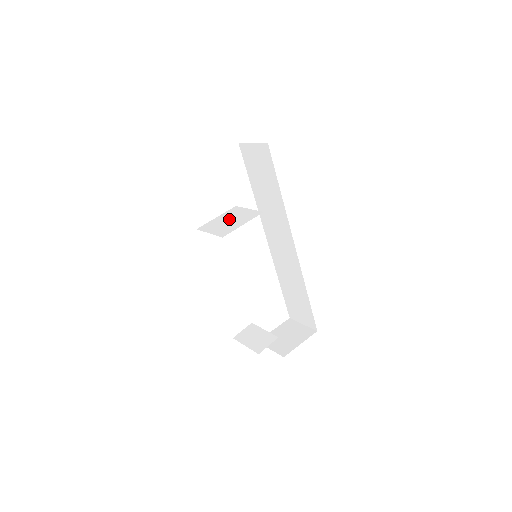
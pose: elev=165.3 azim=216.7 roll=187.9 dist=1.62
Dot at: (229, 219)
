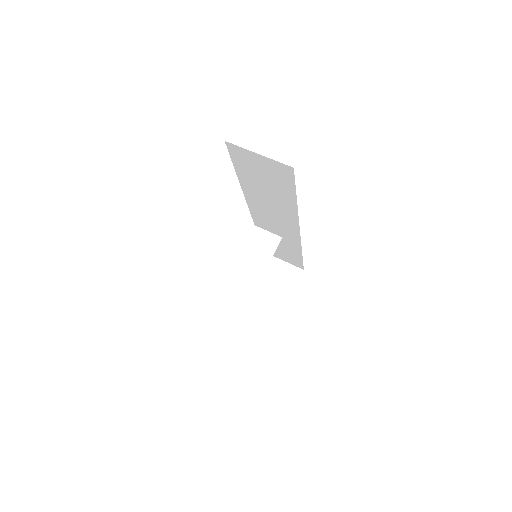
Dot at: (234, 251)
